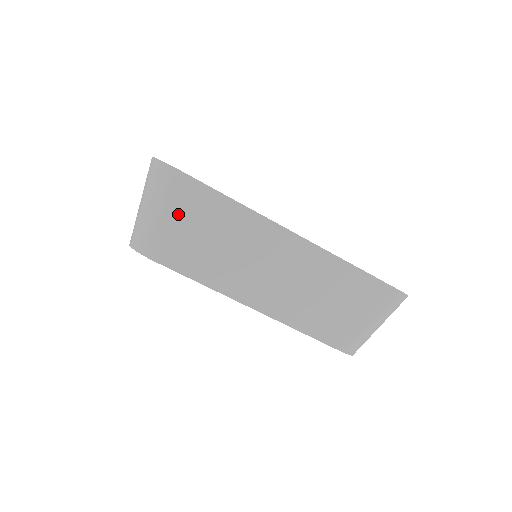
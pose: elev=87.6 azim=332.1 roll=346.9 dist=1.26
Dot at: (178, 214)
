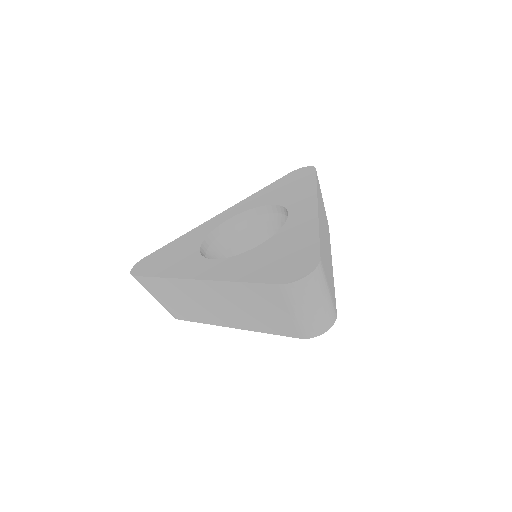
Dot at: (157, 295)
